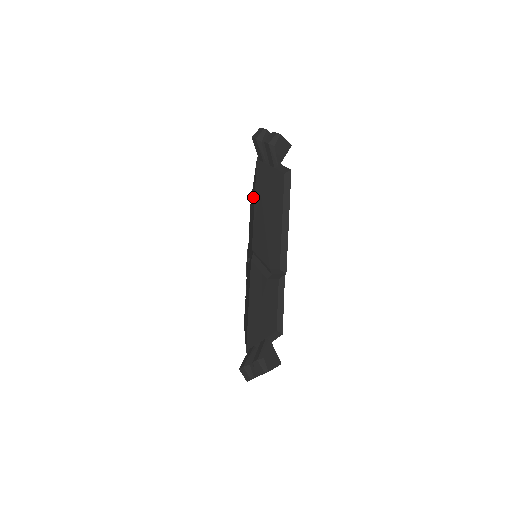
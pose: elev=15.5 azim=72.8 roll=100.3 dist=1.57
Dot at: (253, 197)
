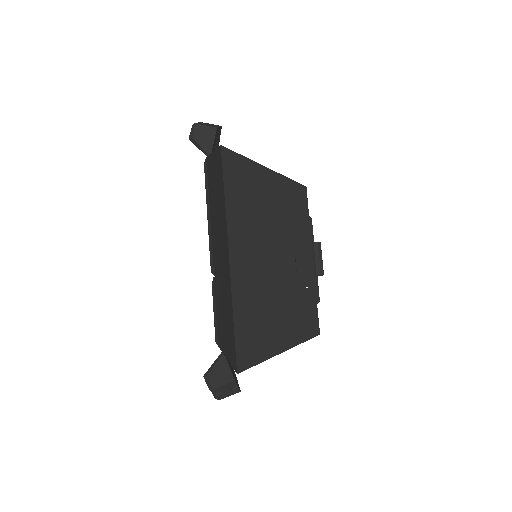
Dot at: (245, 192)
